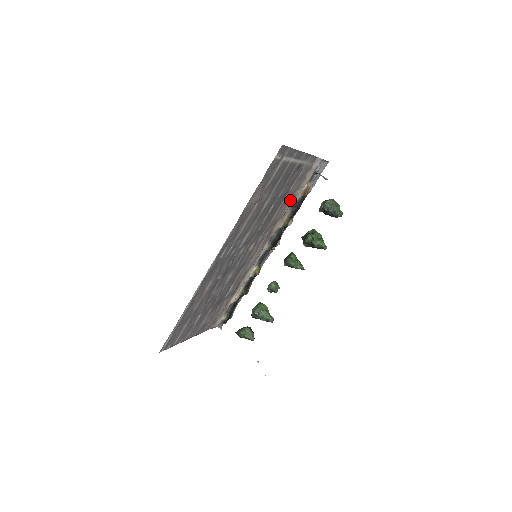
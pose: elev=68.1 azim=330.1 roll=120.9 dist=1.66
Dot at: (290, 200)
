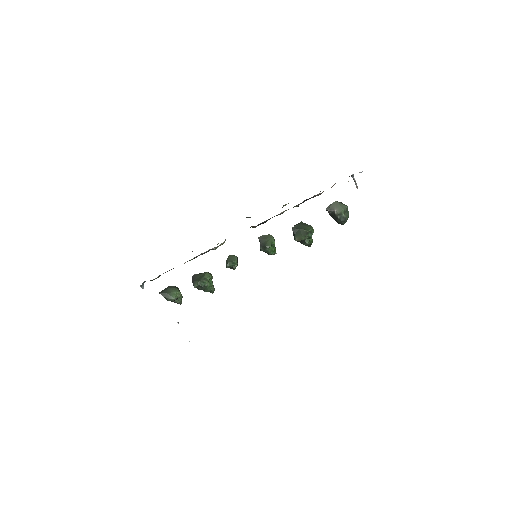
Dot at: occluded
